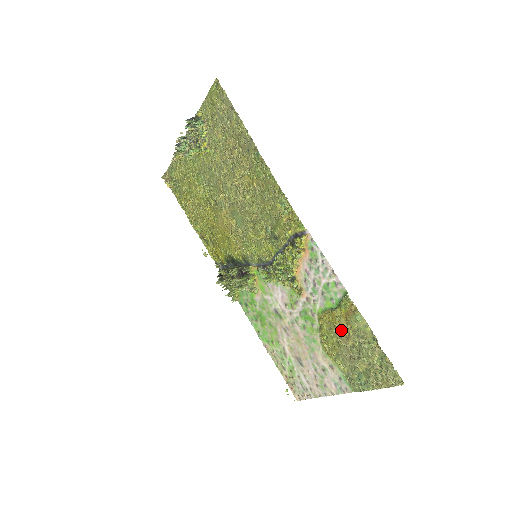
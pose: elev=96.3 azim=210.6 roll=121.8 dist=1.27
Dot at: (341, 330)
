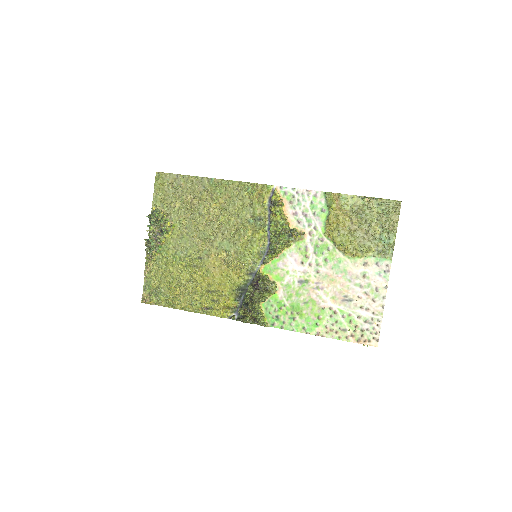
Dot at: (344, 223)
